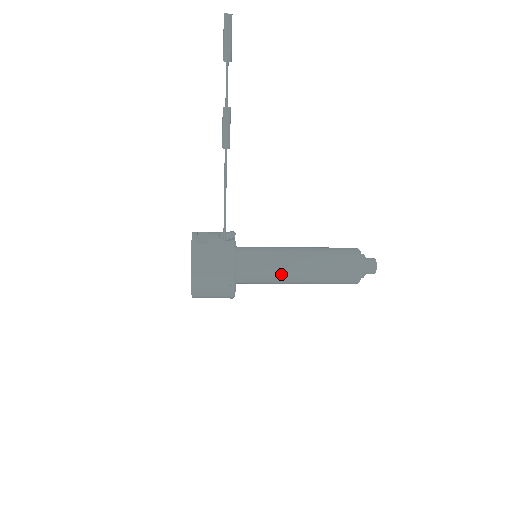
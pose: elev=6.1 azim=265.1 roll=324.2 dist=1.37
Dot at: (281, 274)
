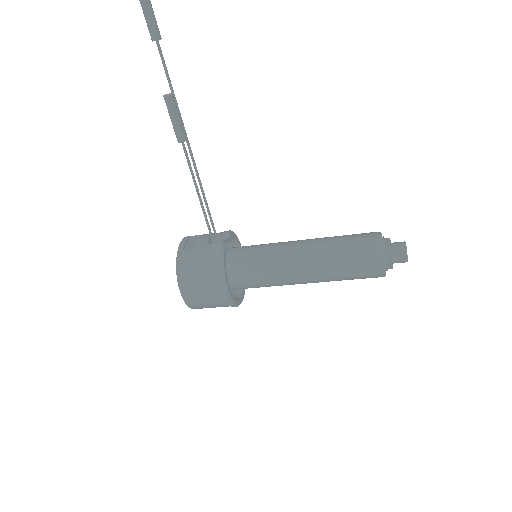
Dot at: (283, 275)
